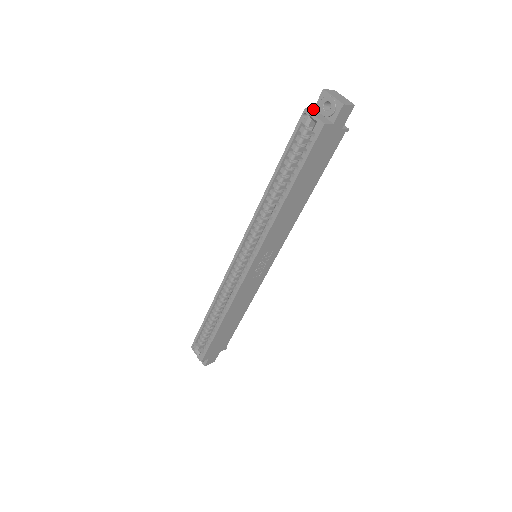
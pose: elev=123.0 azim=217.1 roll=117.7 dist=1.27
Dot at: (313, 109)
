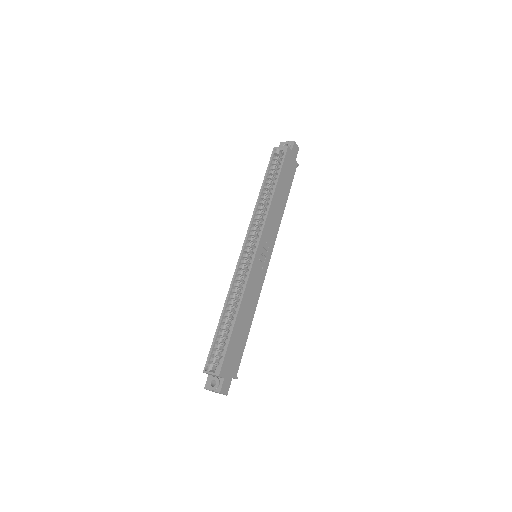
Dot at: occluded
